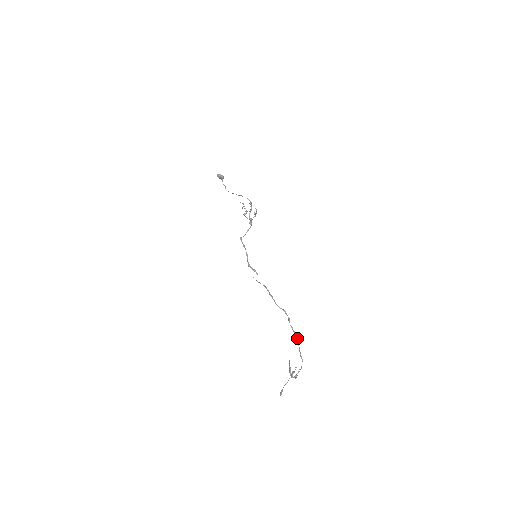
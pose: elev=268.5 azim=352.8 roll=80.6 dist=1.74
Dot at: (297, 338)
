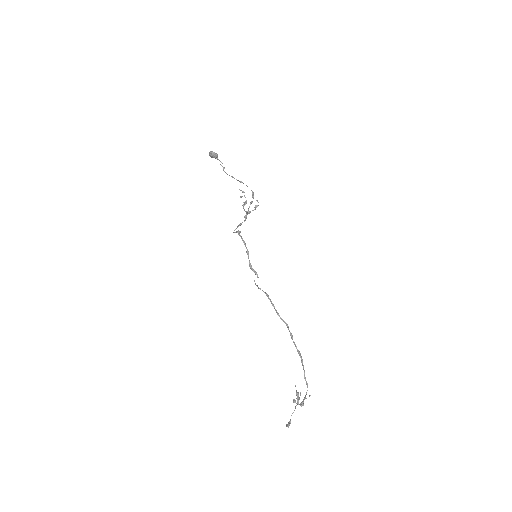
Dot at: occluded
